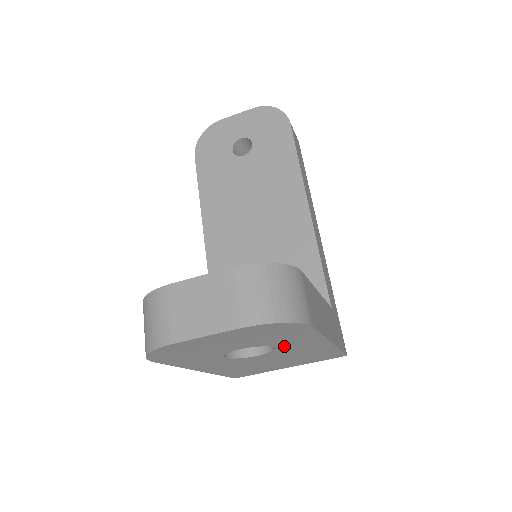
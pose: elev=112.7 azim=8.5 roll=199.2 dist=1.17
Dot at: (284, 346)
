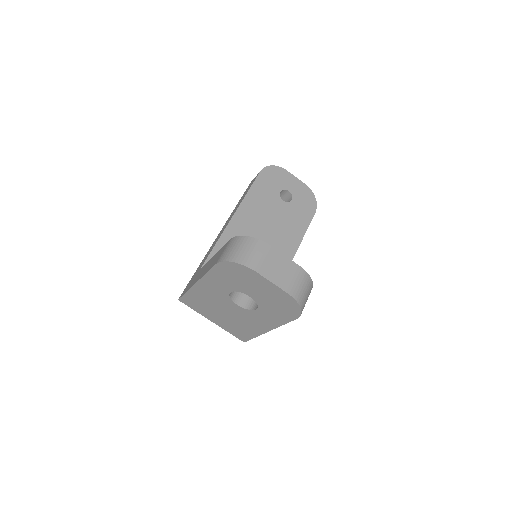
Dot at: (259, 313)
